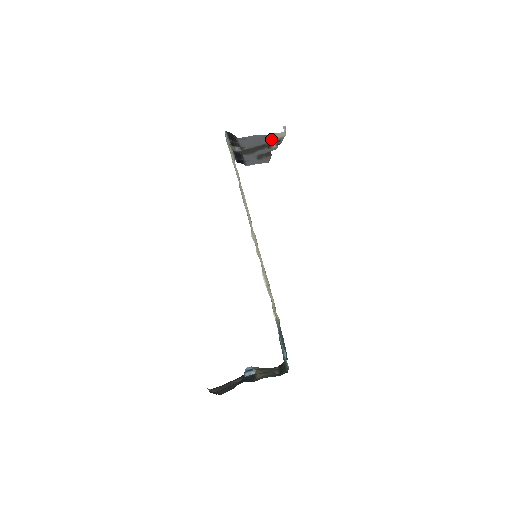
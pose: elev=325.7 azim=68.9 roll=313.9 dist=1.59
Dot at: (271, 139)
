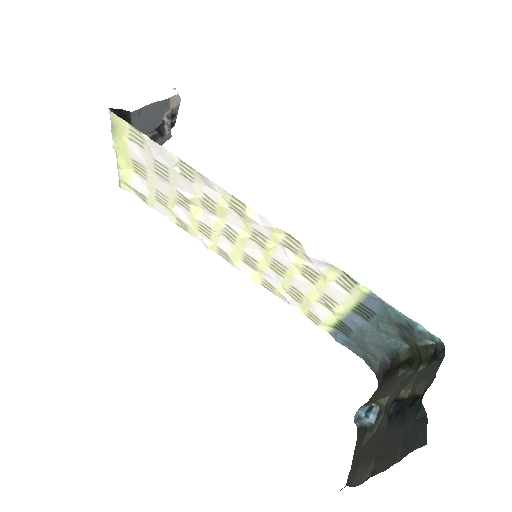
Dot at: (164, 116)
